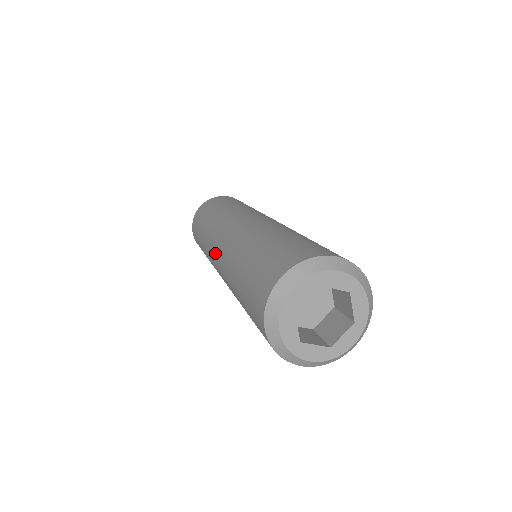
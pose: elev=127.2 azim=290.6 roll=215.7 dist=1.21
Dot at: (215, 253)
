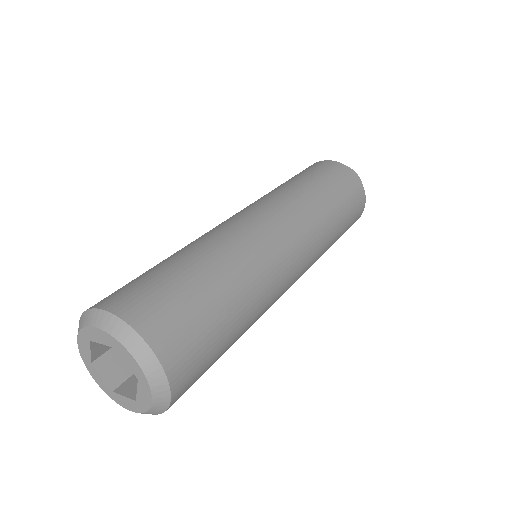
Dot at: occluded
